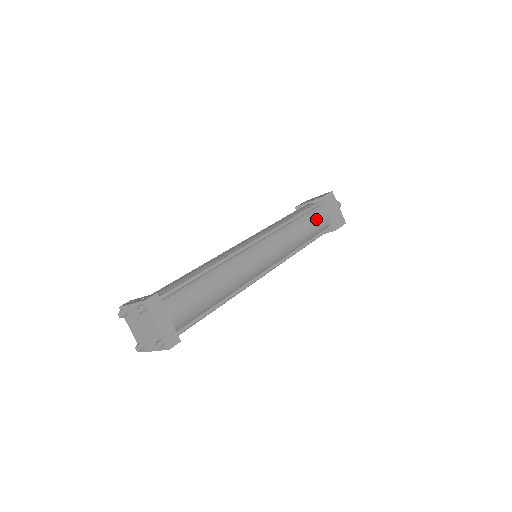
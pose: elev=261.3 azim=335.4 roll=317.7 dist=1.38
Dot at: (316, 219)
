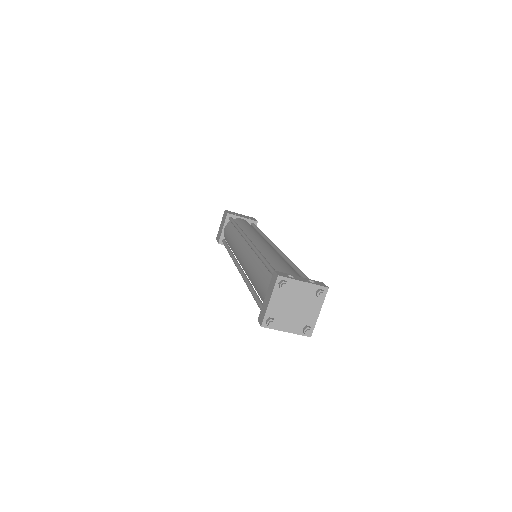
Dot at: occluded
